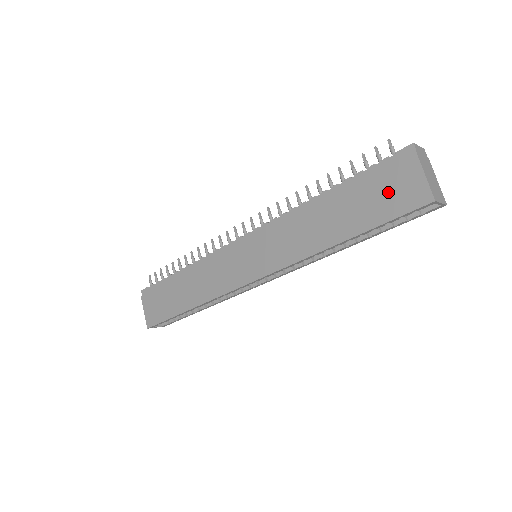
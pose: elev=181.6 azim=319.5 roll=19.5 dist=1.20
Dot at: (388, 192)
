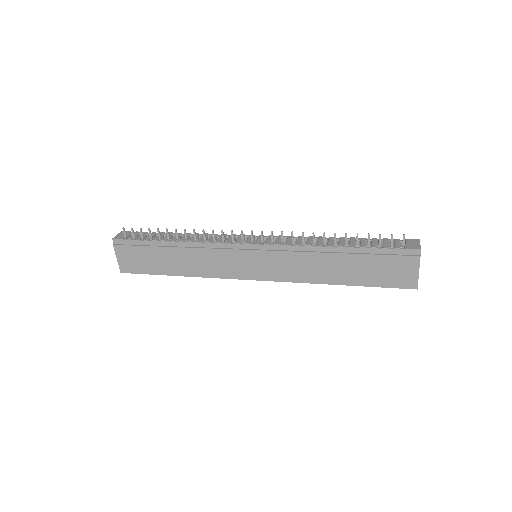
Dot at: (390, 271)
